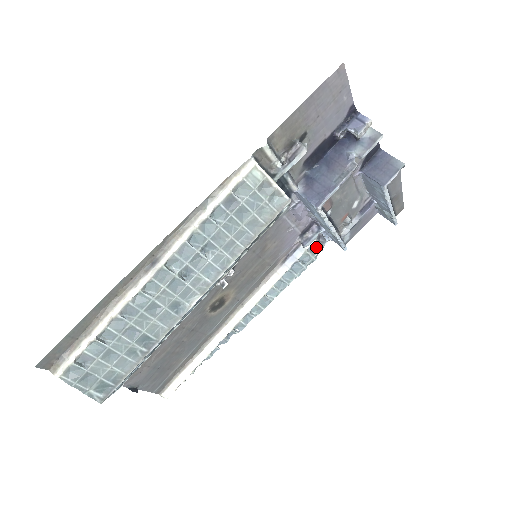
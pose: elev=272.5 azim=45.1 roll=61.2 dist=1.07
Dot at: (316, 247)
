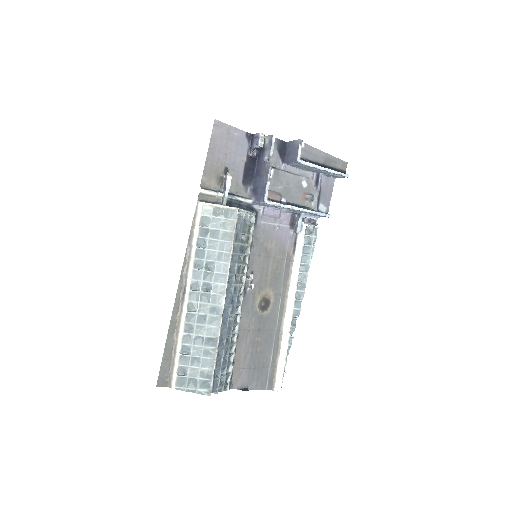
Dot at: (312, 229)
